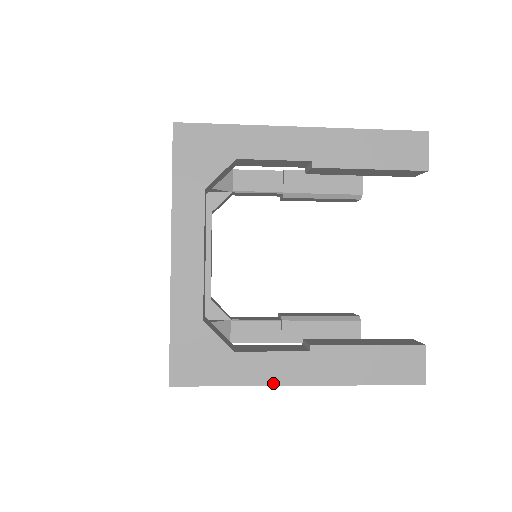
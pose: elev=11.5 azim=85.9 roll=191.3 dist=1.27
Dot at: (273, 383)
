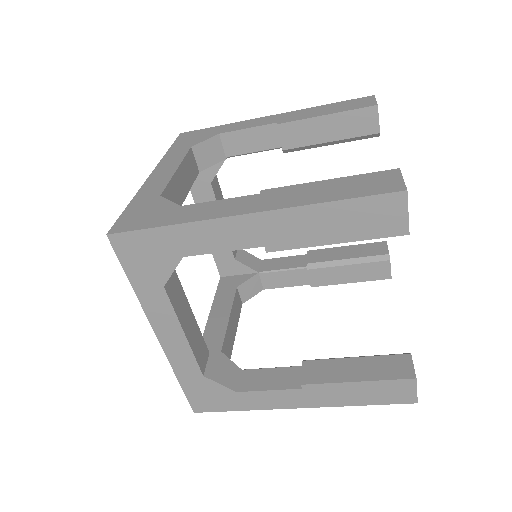
Dot at: (215, 217)
